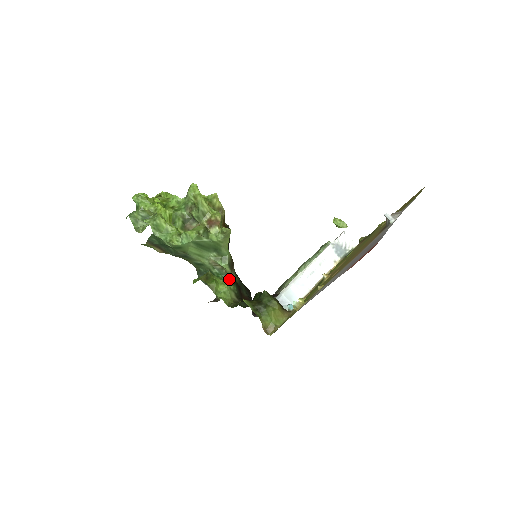
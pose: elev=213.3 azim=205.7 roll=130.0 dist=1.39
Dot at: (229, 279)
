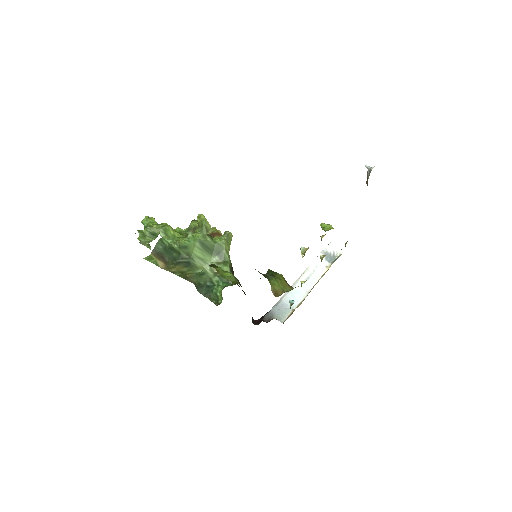
Dot at: occluded
